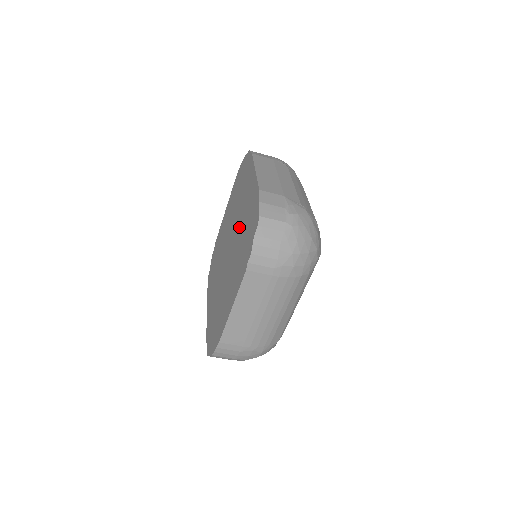
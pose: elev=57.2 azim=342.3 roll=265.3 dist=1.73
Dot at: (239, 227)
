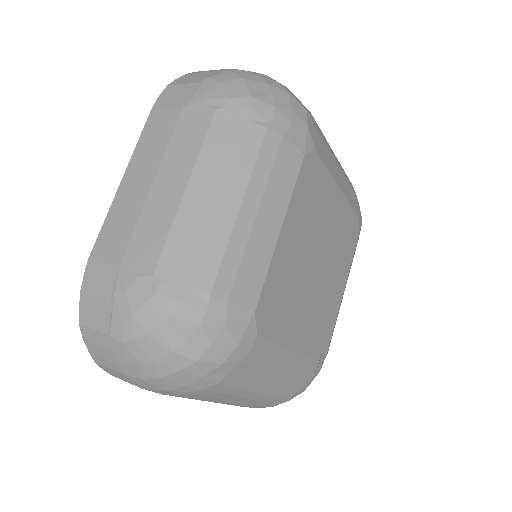
Dot at: occluded
